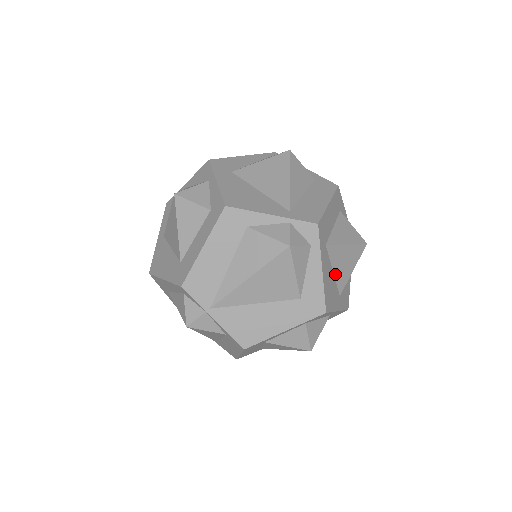
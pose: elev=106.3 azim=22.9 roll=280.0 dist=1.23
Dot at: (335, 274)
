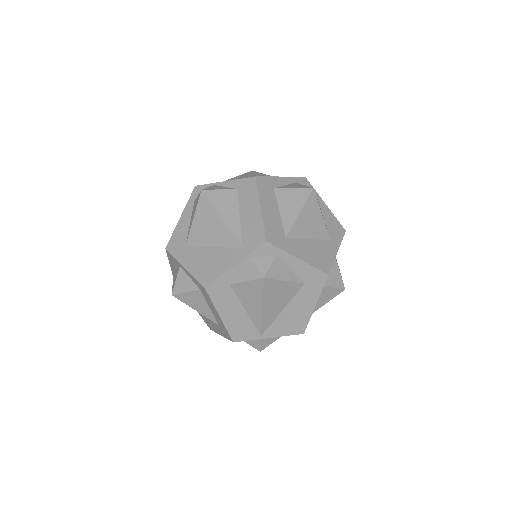
Dot at: (312, 237)
